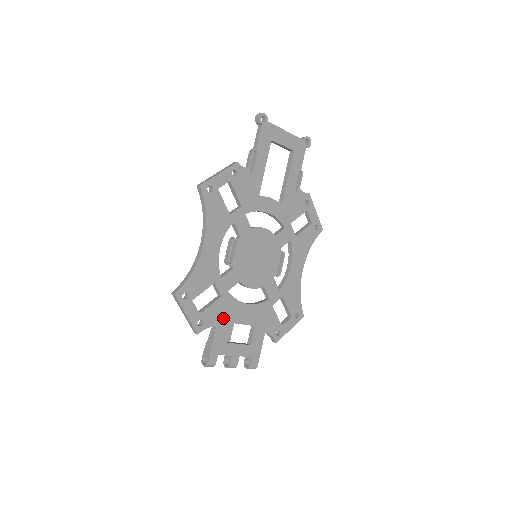
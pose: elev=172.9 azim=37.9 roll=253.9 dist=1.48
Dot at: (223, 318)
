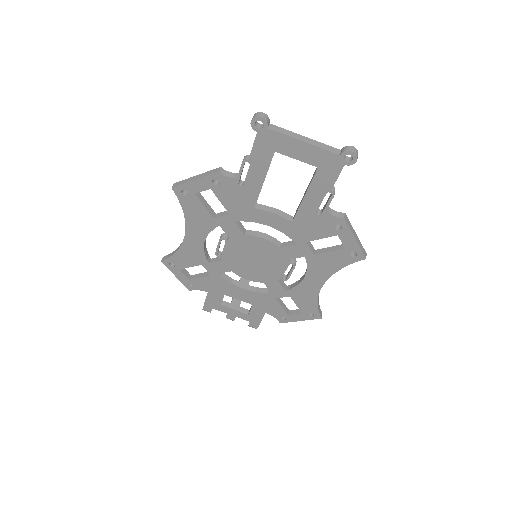
Dot at: (215, 289)
